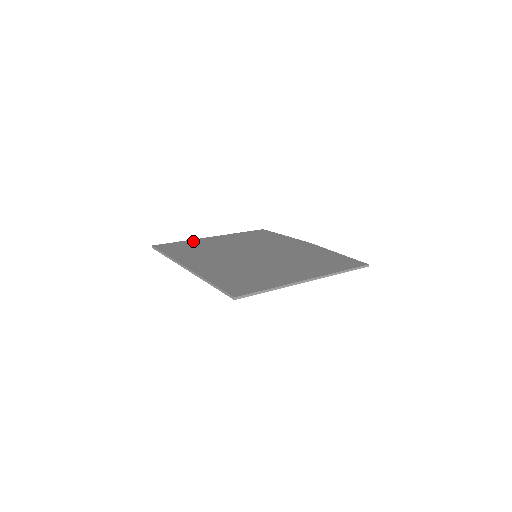
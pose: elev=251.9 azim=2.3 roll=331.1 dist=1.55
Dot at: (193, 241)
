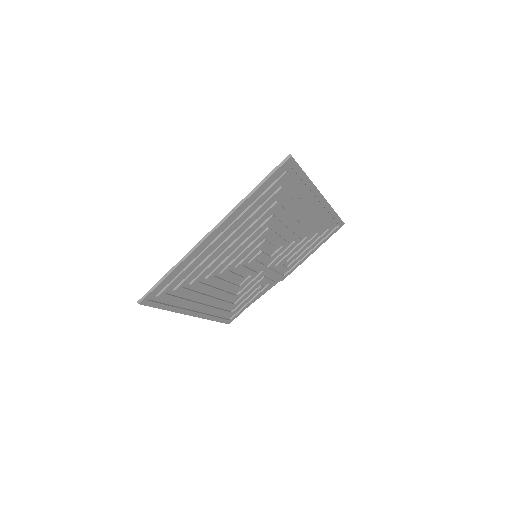
Dot at: (177, 304)
